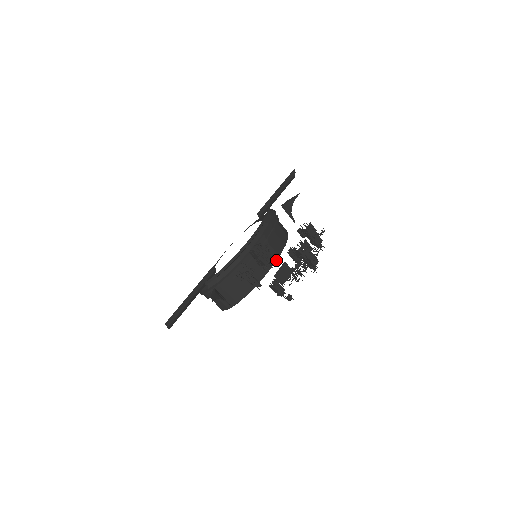
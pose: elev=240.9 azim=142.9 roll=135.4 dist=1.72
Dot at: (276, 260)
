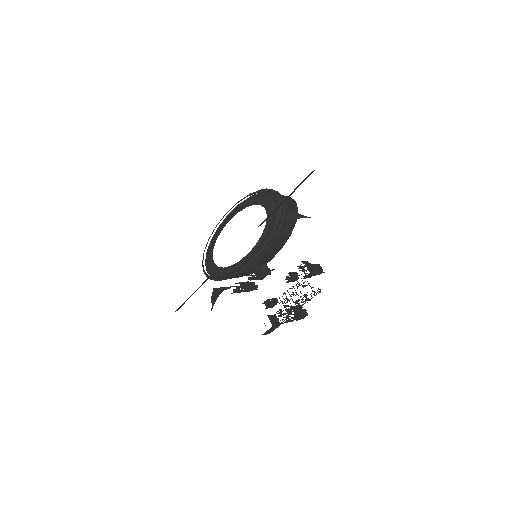
Dot at: occluded
